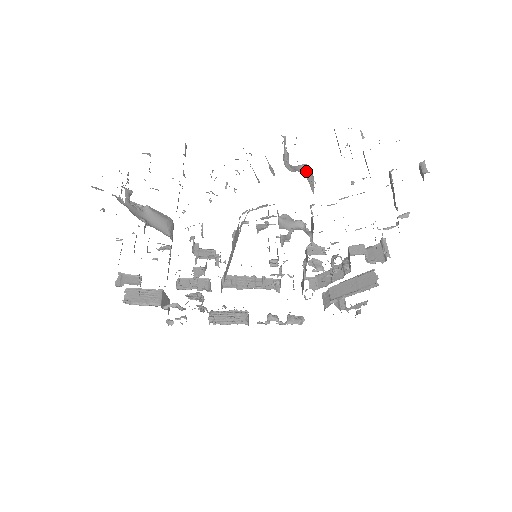
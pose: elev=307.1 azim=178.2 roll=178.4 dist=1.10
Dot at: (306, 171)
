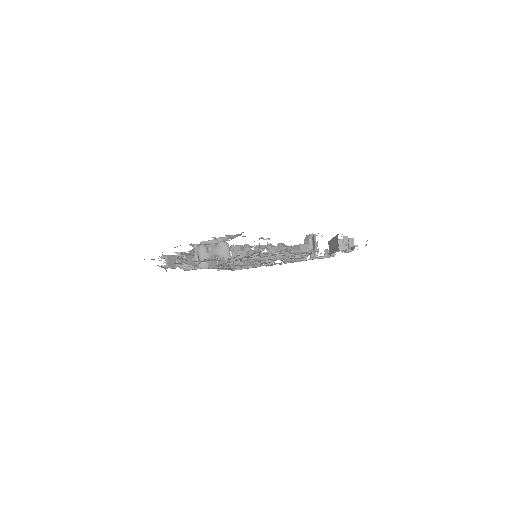
Dot at: occluded
